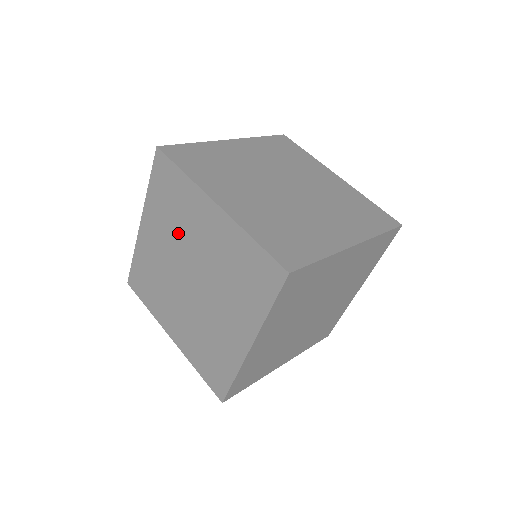
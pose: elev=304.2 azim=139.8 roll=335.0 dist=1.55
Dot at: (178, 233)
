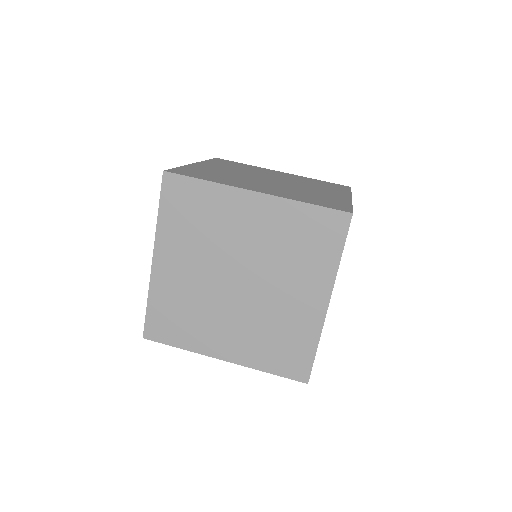
Dot at: (211, 243)
